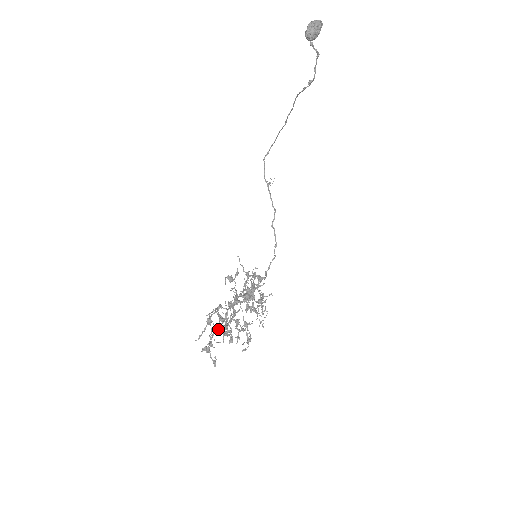
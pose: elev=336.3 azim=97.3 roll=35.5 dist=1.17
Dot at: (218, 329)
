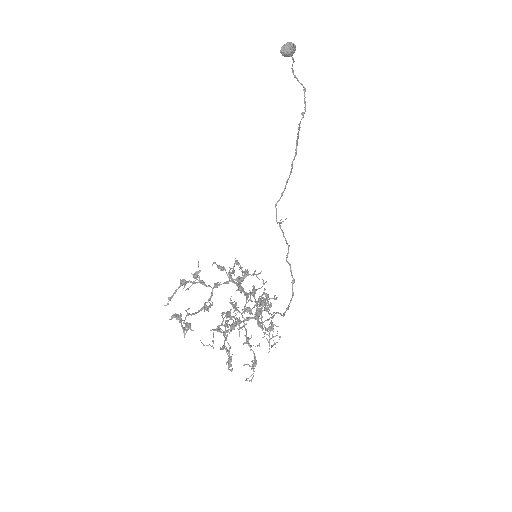
Dot at: (199, 310)
